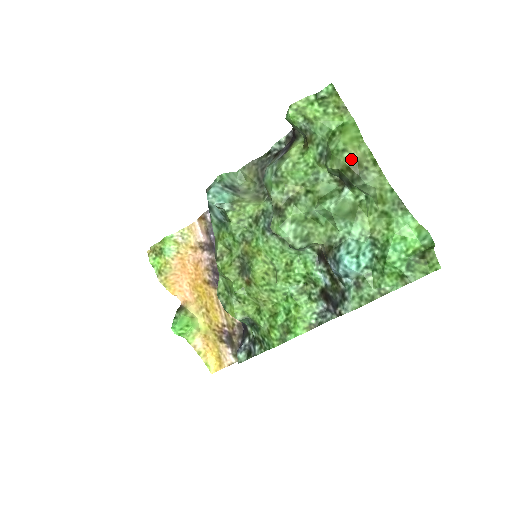
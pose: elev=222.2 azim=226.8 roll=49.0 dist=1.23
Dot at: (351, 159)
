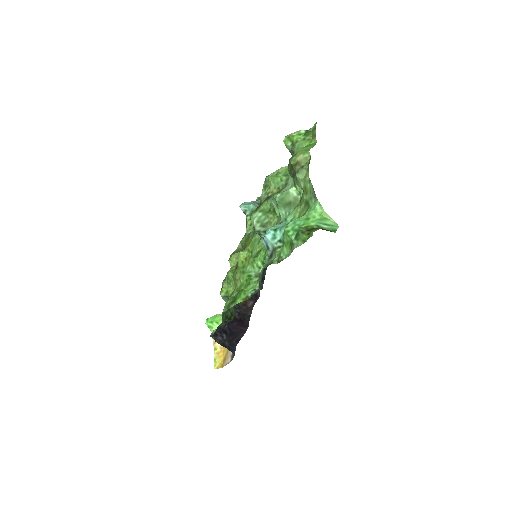
Dot at: (295, 160)
